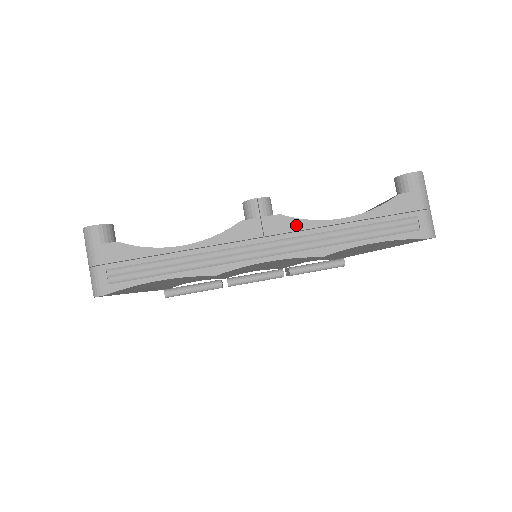
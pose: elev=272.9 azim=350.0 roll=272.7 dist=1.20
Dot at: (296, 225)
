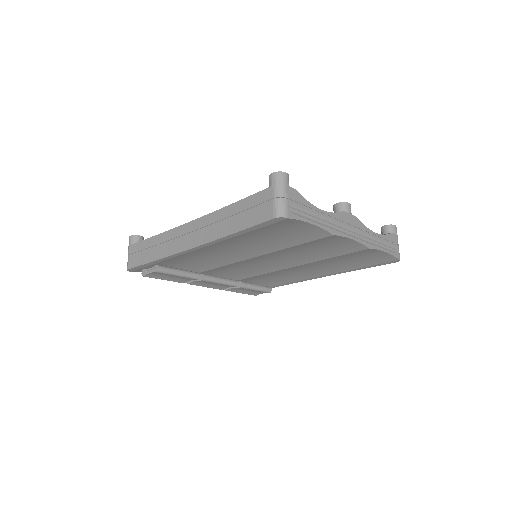
Dot at: (362, 226)
